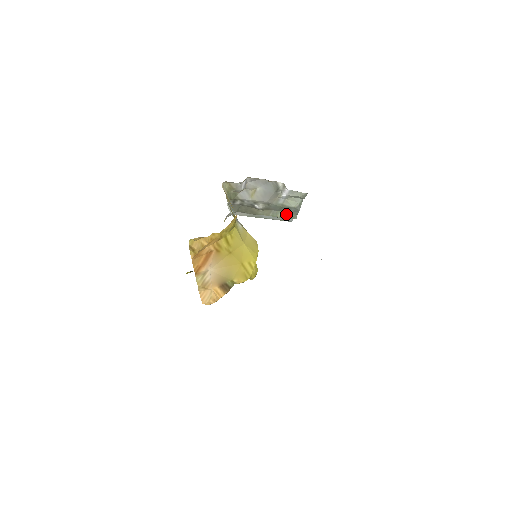
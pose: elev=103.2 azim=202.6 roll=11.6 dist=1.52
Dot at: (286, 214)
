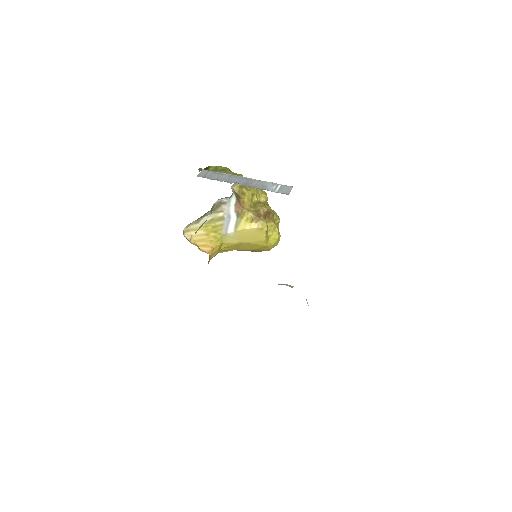
Dot at: occluded
